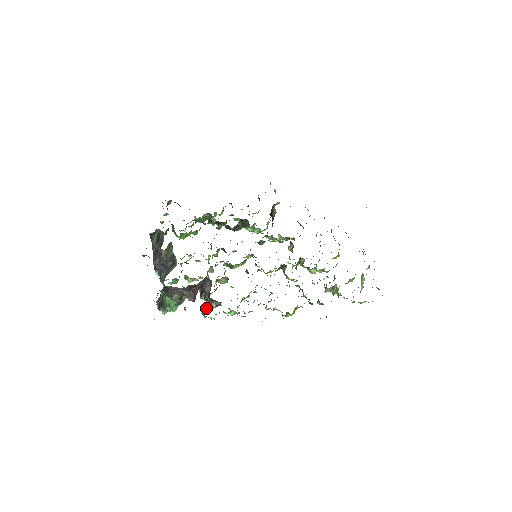
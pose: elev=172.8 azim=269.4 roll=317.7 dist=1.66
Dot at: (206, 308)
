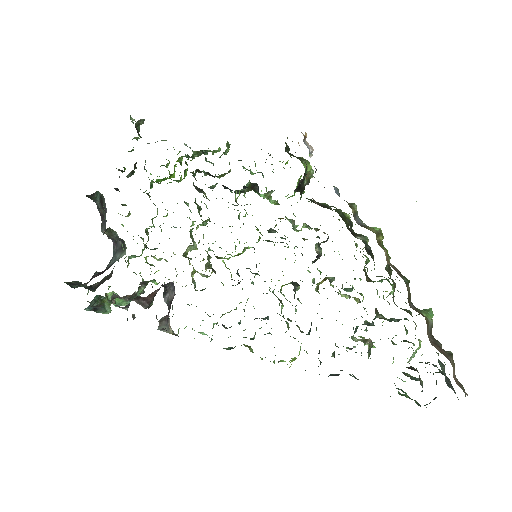
Dot at: (163, 323)
